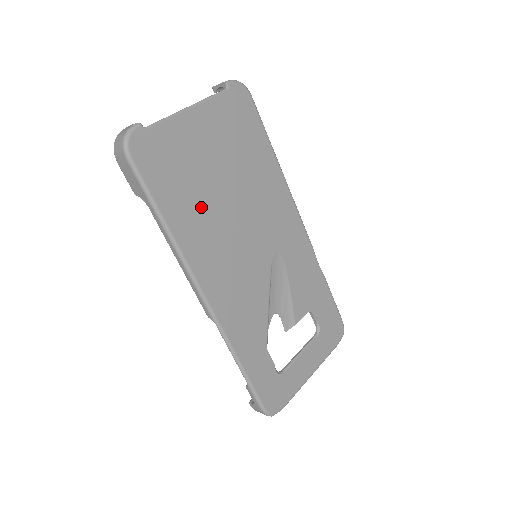
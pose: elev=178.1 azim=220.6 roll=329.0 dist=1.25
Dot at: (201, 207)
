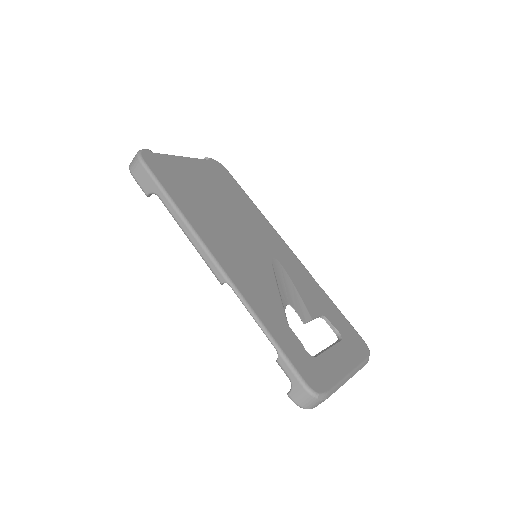
Dot at: (201, 205)
